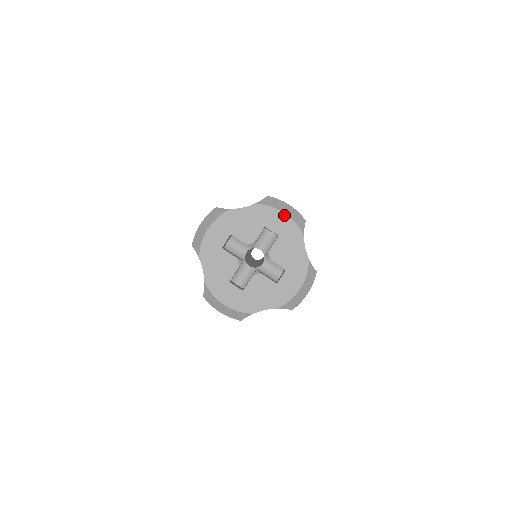
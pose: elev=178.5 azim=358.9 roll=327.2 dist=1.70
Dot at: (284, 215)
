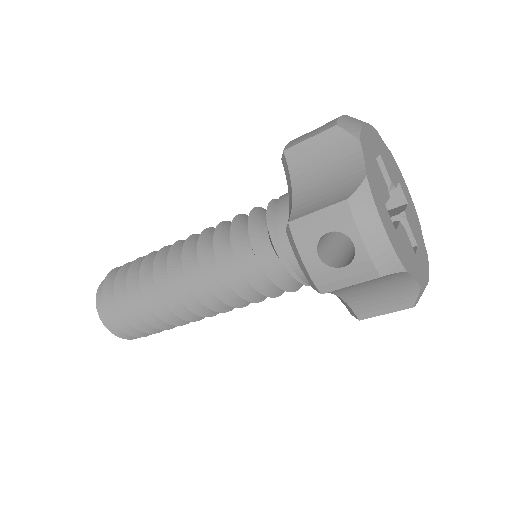
Dot at: (407, 189)
